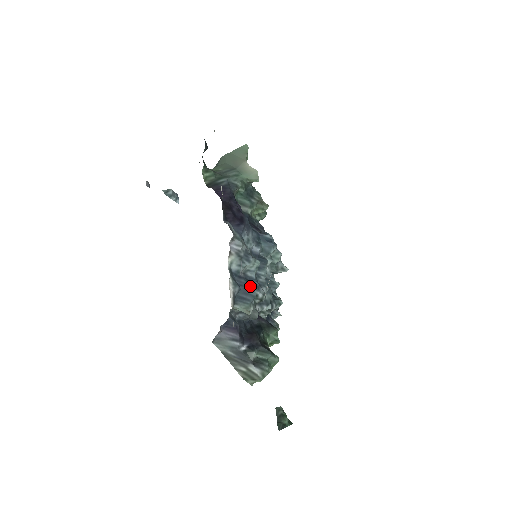
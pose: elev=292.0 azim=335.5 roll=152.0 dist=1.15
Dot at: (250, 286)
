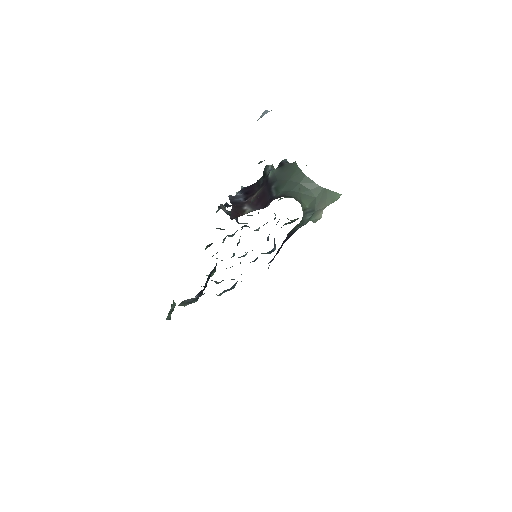
Dot at: occluded
